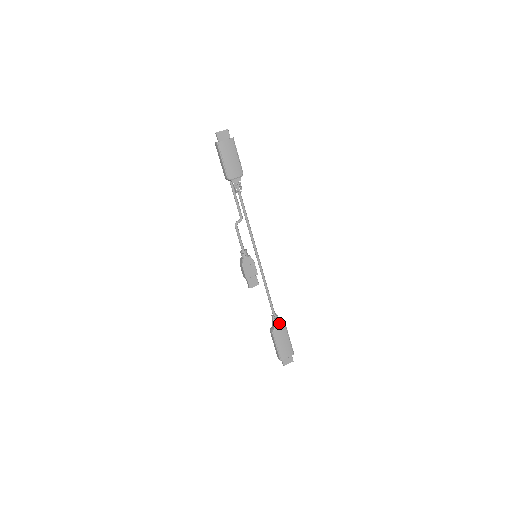
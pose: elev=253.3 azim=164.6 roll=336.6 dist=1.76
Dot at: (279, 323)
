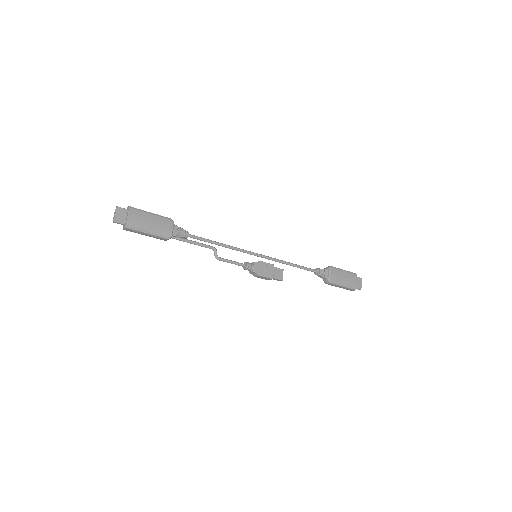
Dot at: (325, 271)
